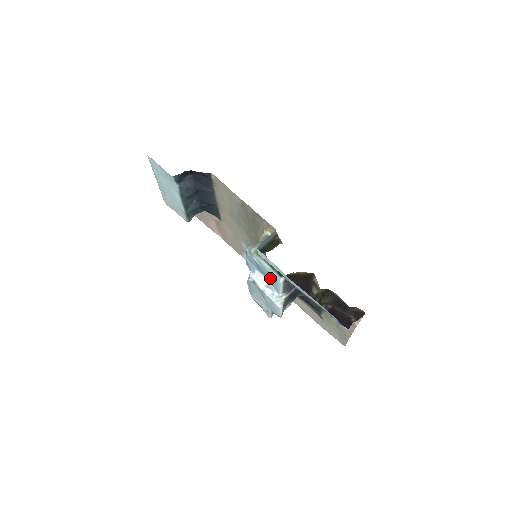
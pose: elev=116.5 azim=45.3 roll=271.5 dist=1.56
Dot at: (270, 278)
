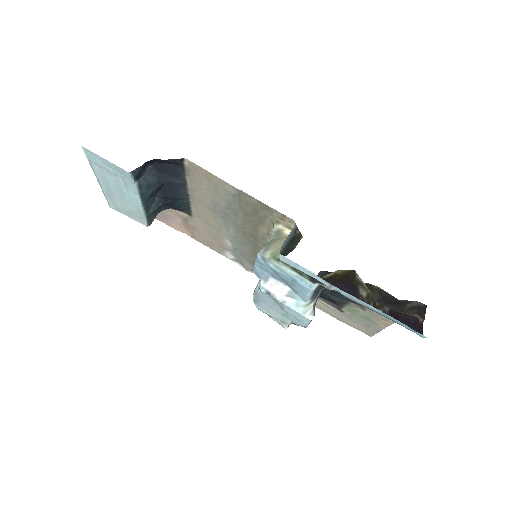
Dot at: (294, 286)
